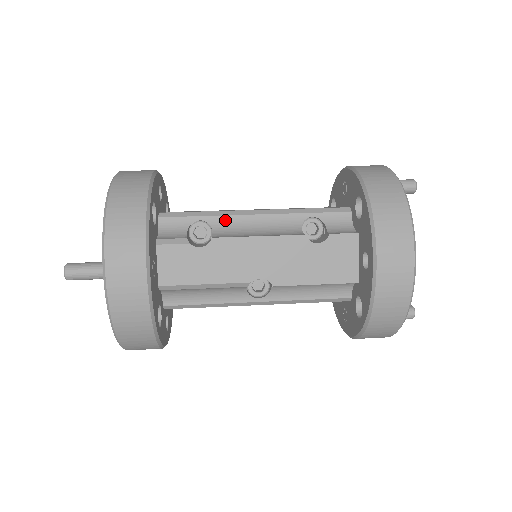
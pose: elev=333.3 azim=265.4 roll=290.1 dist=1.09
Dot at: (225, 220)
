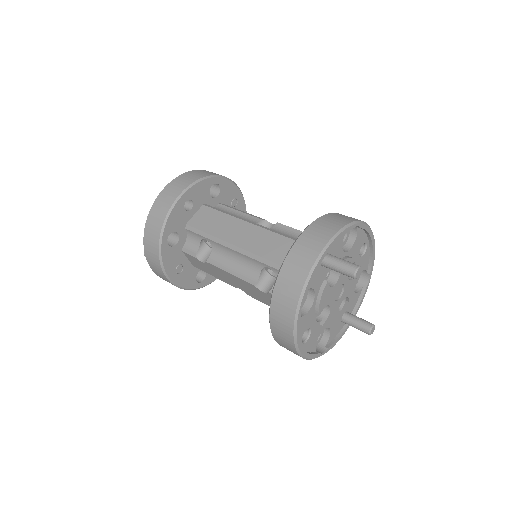
Dot at: (218, 246)
